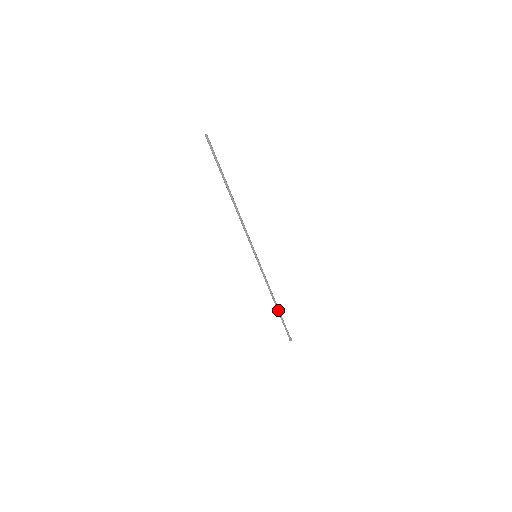
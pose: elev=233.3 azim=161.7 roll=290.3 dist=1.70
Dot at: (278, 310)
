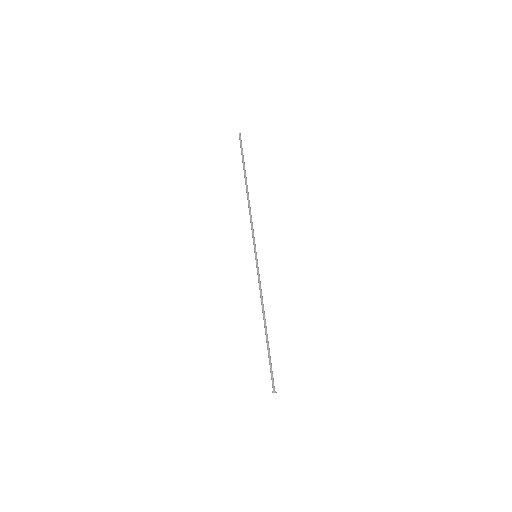
Dot at: (267, 336)
